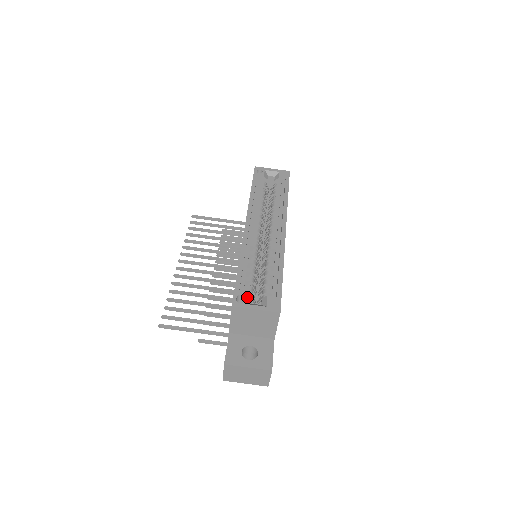
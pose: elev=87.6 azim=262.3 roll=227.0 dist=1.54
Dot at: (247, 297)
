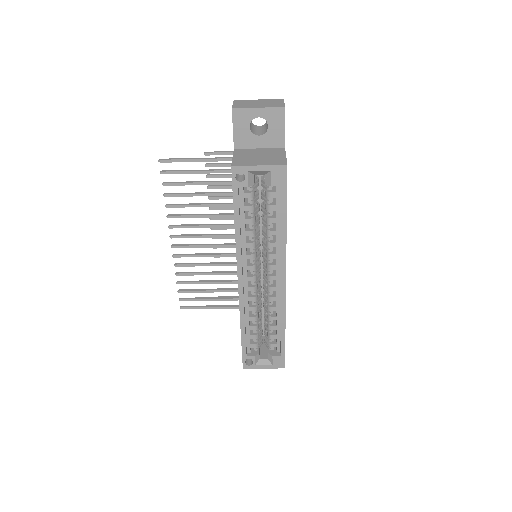
Dot at: (254, 360)
